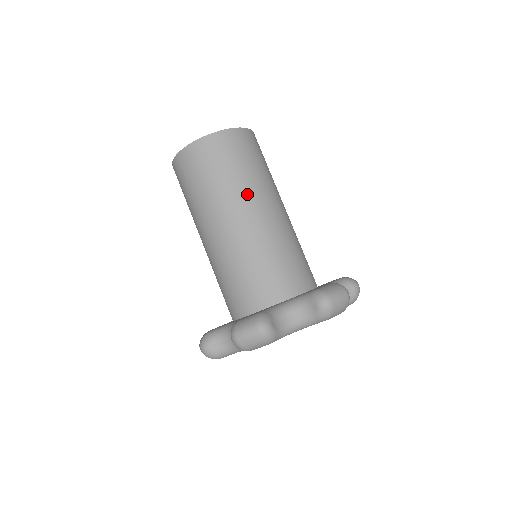
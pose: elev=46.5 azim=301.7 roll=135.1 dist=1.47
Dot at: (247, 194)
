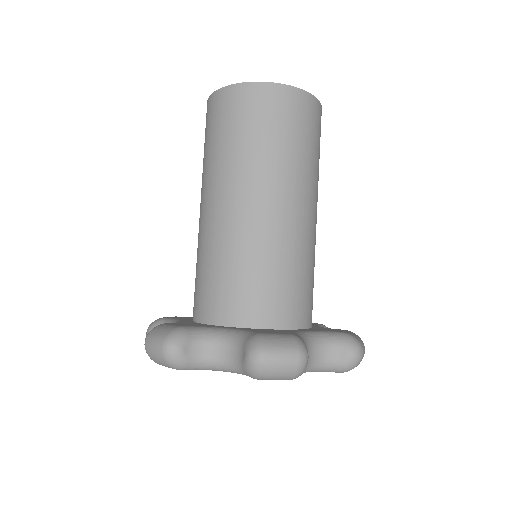
Dot at: (309, 184)
